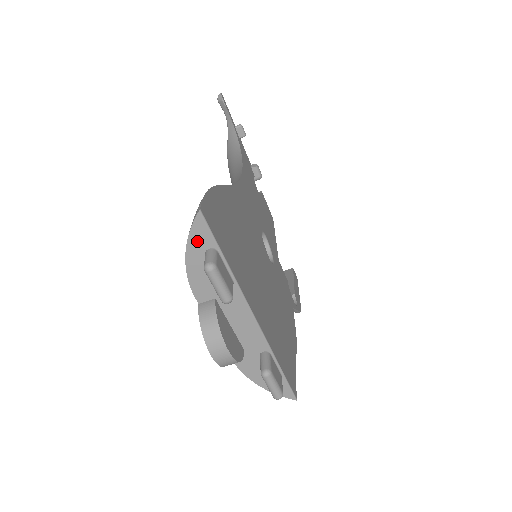
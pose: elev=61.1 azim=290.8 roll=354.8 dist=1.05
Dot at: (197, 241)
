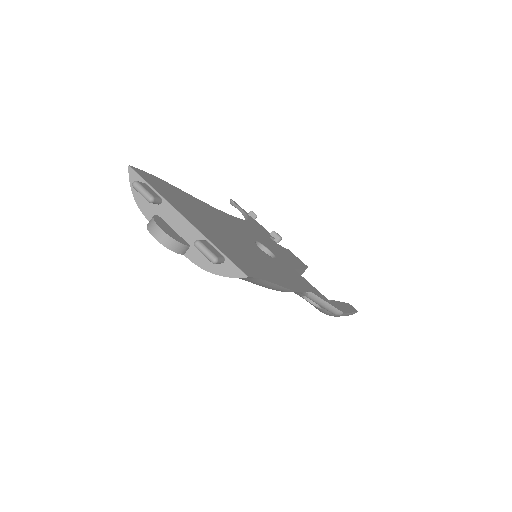
Dot at: occluded
